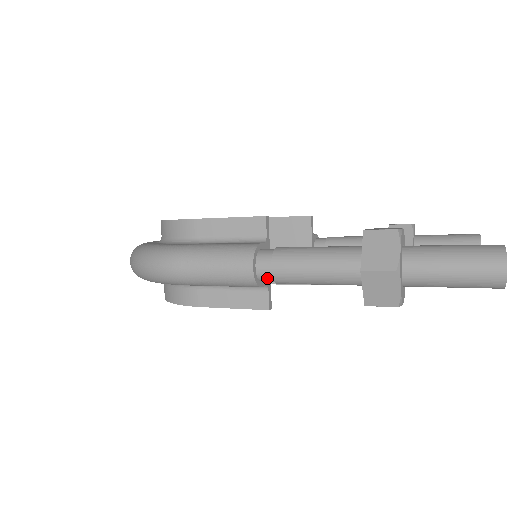
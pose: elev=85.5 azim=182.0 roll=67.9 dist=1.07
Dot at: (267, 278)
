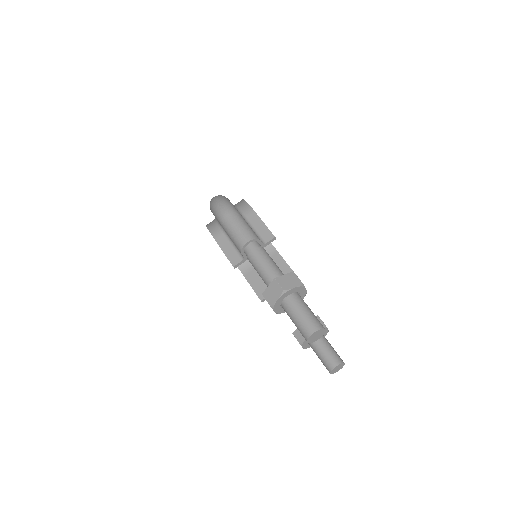
Dot at: (247, 252)
